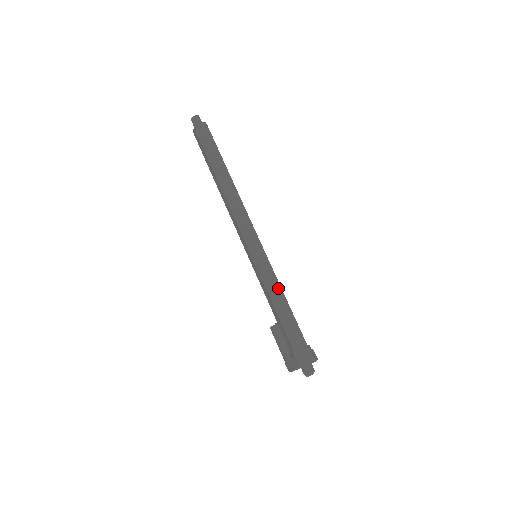
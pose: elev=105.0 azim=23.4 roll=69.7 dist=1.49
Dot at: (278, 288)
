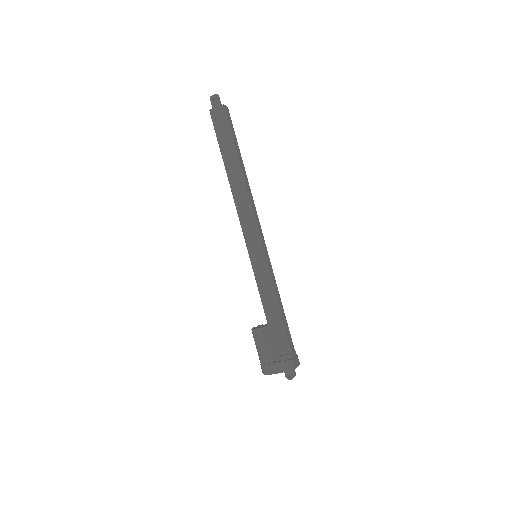
Dot at: (278, 292)
